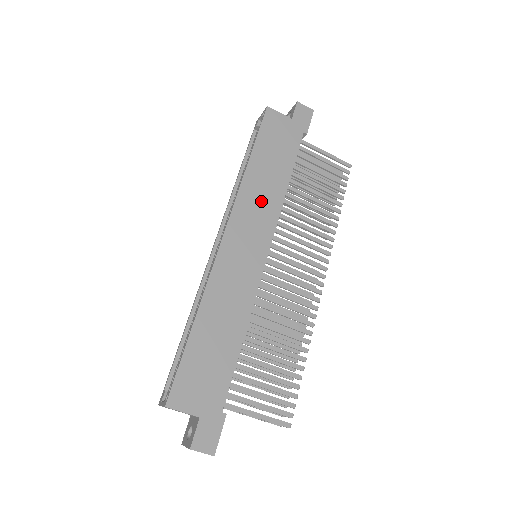
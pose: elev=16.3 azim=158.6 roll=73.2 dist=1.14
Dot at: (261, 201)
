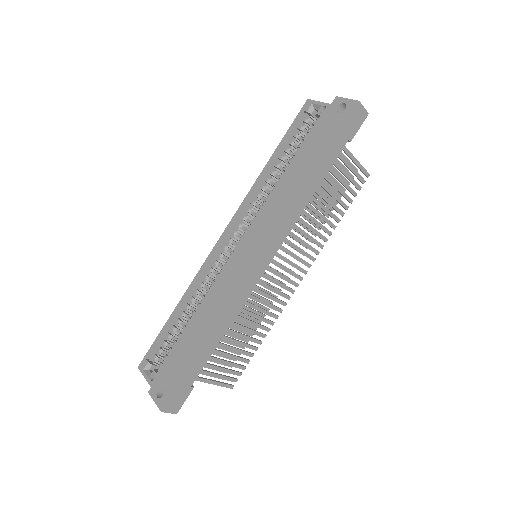
Dot at: (283, 214)
